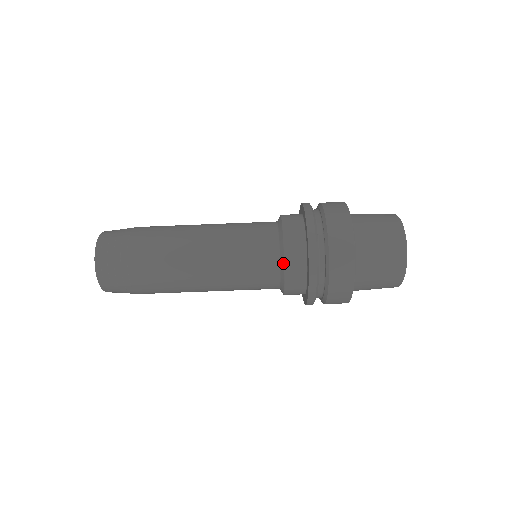
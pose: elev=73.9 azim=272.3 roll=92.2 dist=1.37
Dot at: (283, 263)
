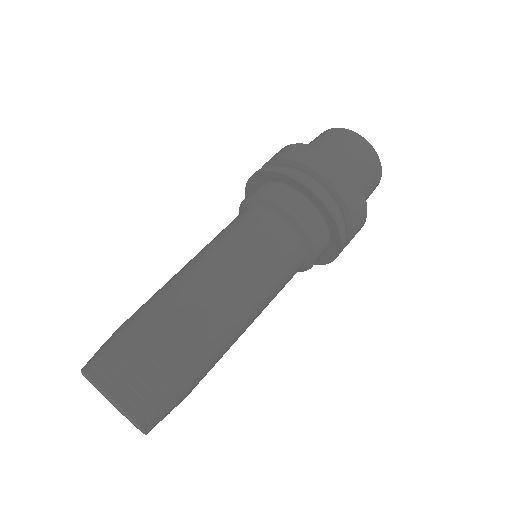
Dot at: (266, 201)
